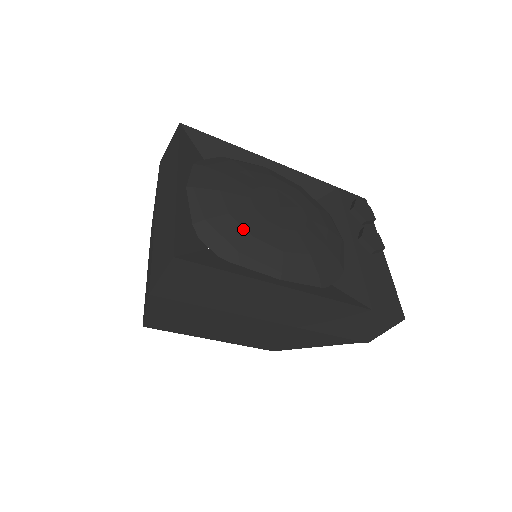
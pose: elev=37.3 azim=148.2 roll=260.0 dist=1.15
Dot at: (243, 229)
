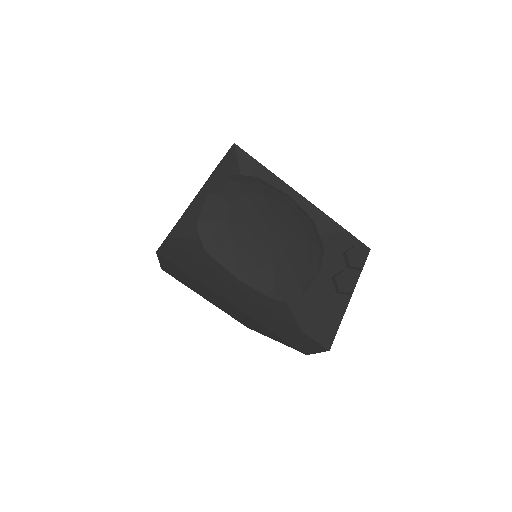
Dot at: (230, 236)
